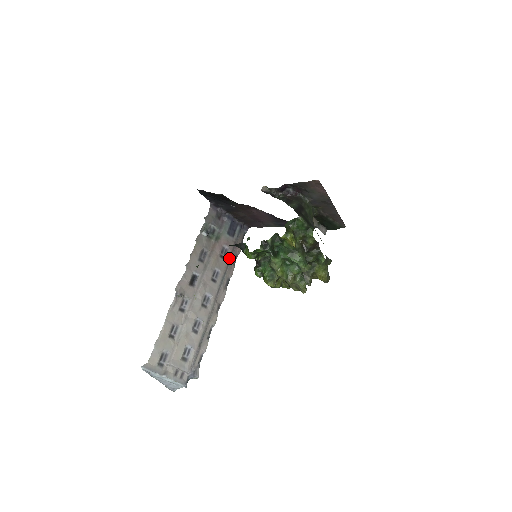
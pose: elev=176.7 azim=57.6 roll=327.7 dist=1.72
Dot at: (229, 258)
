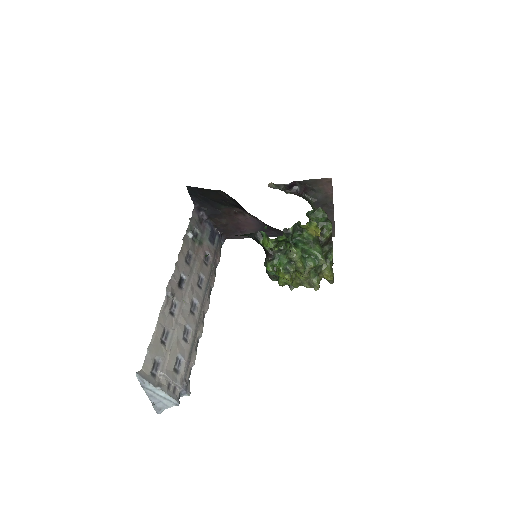
Dot at: (211, 266)
